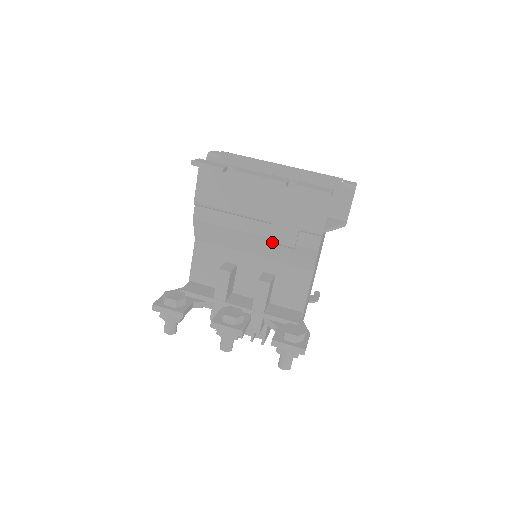
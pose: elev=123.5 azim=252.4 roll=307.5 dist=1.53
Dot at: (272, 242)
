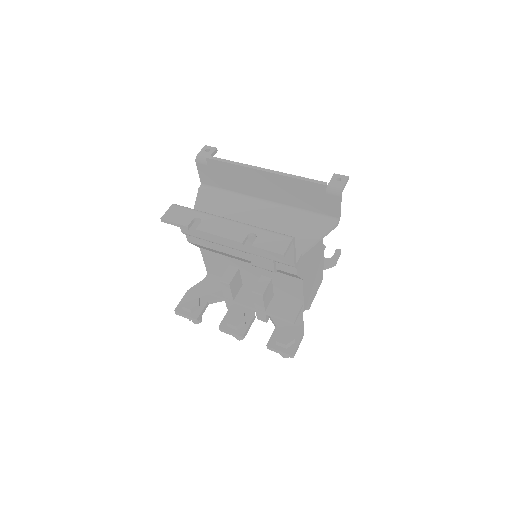
Dot at: (255, 266)
